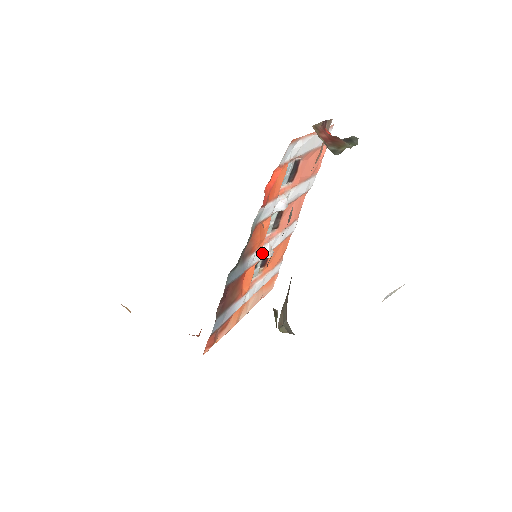
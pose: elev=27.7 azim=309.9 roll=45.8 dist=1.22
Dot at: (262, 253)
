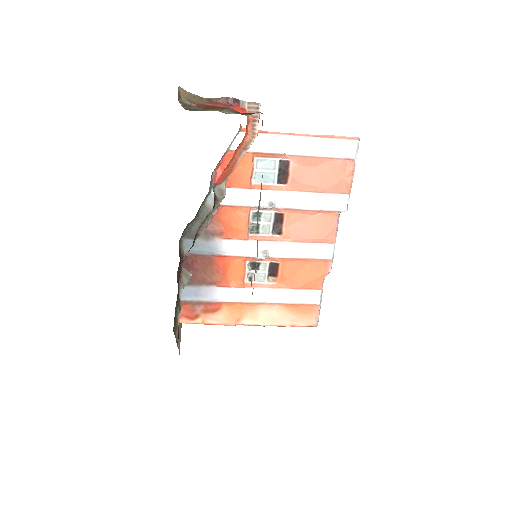
Dot at: (251, 249)
